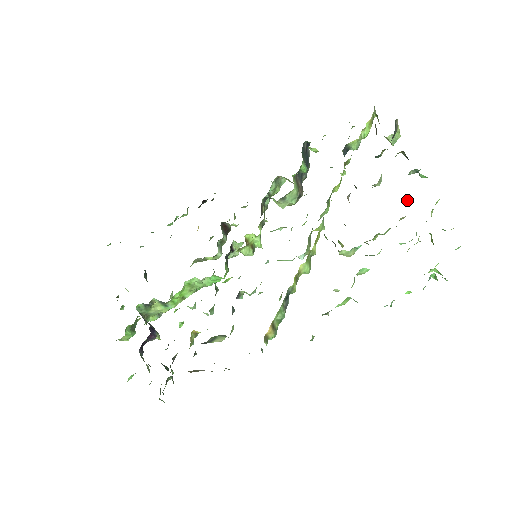
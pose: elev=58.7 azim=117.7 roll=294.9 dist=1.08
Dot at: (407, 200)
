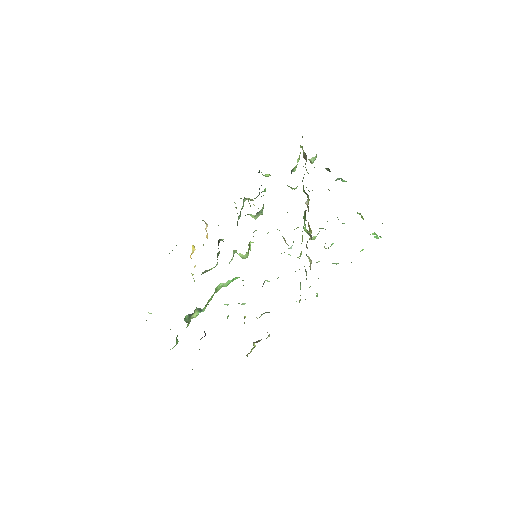
Dot at: occluded
